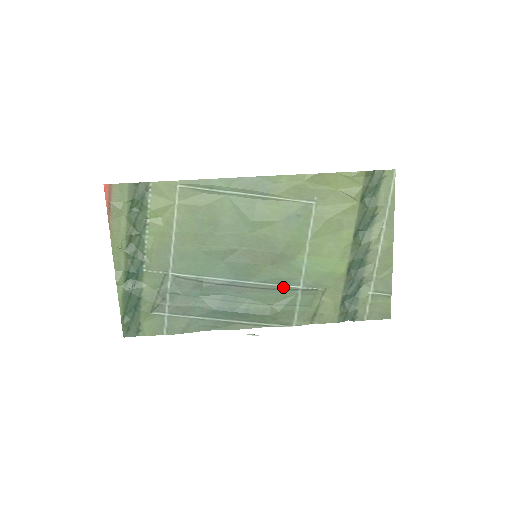
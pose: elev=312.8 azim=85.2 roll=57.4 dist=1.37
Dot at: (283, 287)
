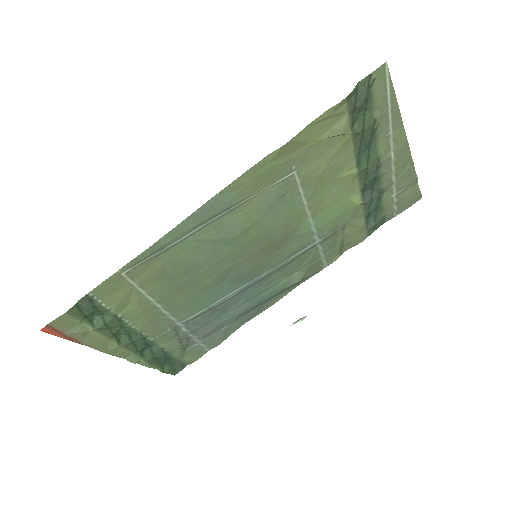
Dot at: (299, 254)
